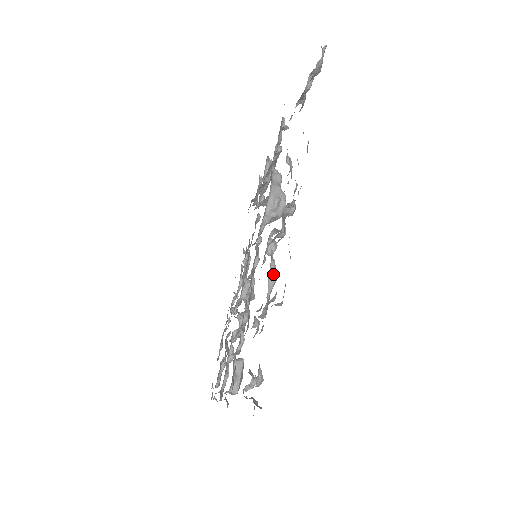
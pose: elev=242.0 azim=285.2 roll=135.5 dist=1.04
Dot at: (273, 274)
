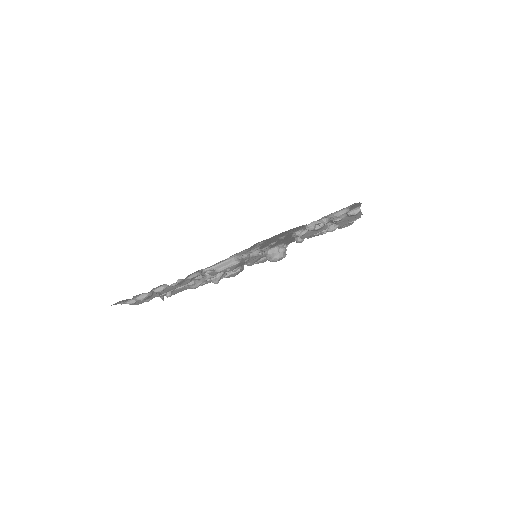
Dot at: occluded
